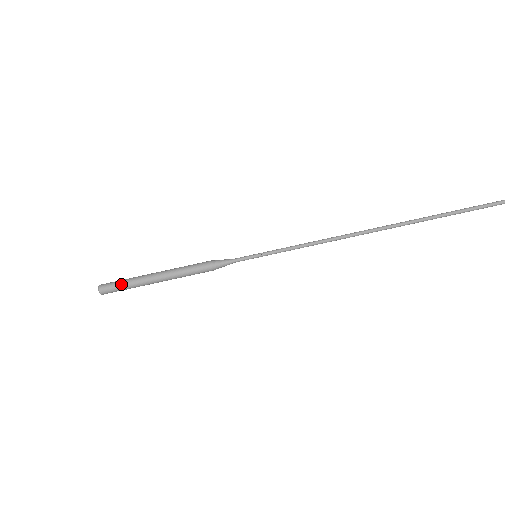
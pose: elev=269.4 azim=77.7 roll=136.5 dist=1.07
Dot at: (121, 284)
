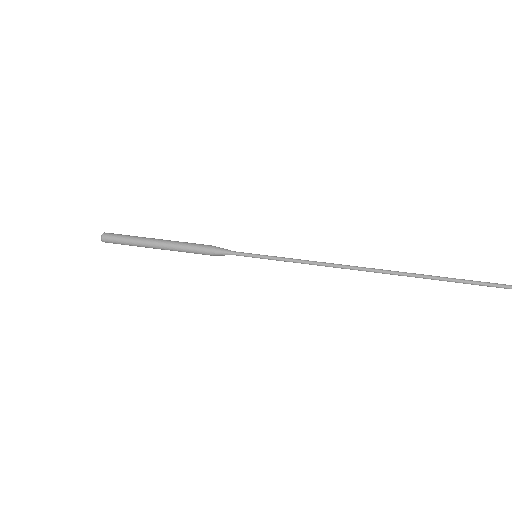
Dot at: (124, 236)
